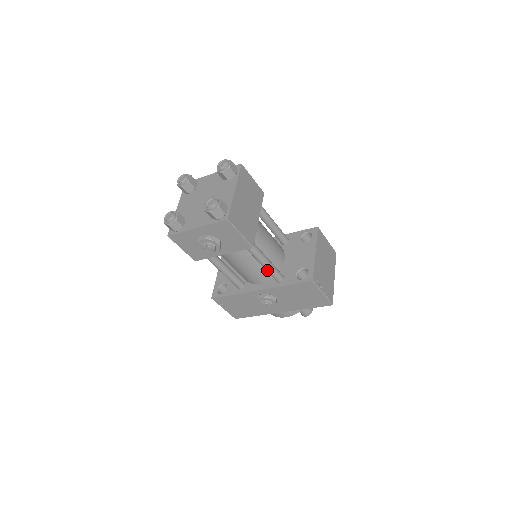
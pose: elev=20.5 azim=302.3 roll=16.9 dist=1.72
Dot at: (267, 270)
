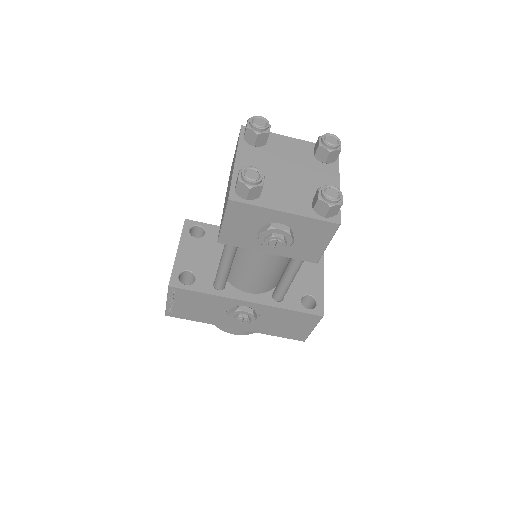
Dot at: (284, 286)
